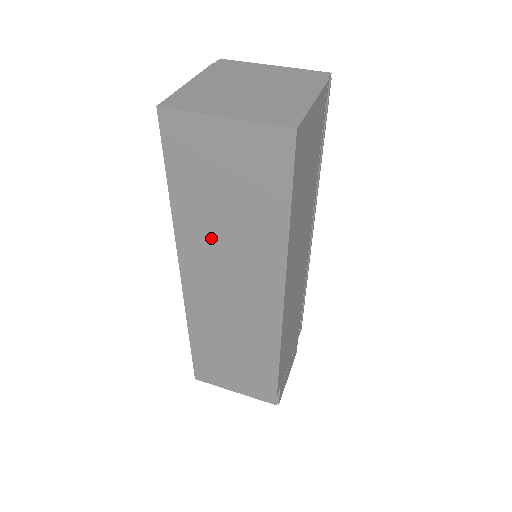
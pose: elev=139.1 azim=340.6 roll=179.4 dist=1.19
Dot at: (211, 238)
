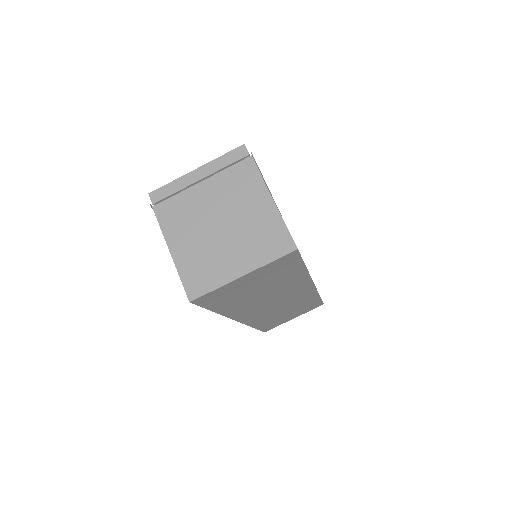
Dot at: (254, 302)
